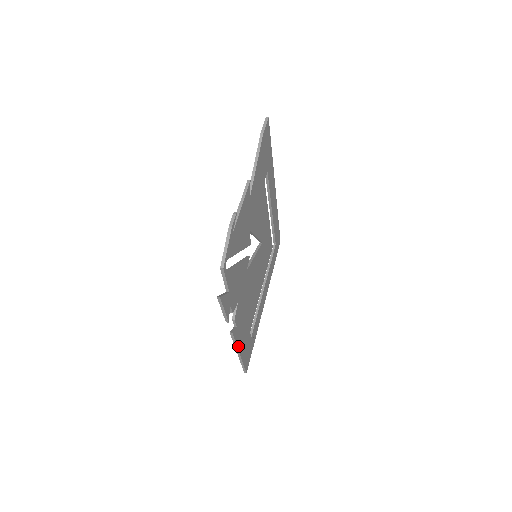
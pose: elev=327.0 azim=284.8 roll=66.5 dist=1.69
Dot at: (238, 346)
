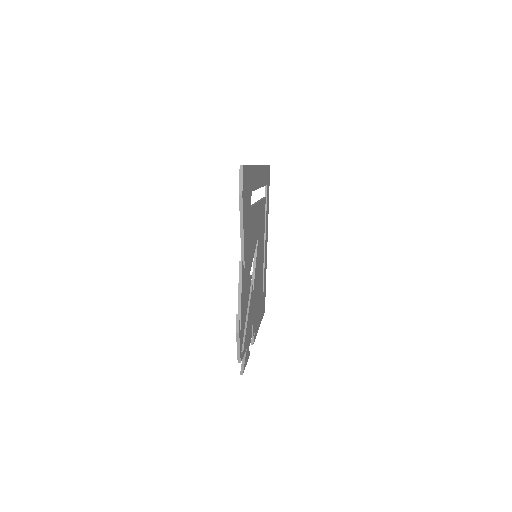
Dot at: (257, 330)
